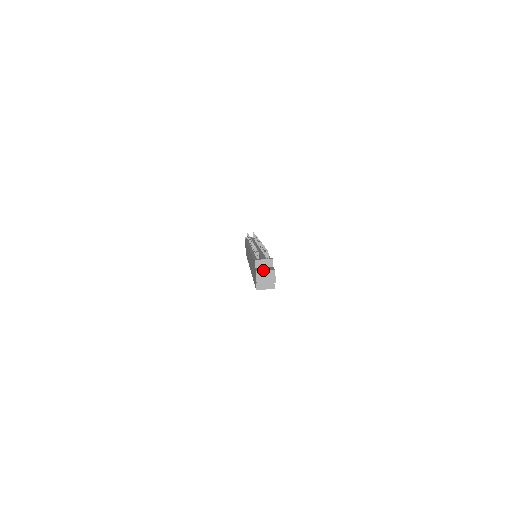
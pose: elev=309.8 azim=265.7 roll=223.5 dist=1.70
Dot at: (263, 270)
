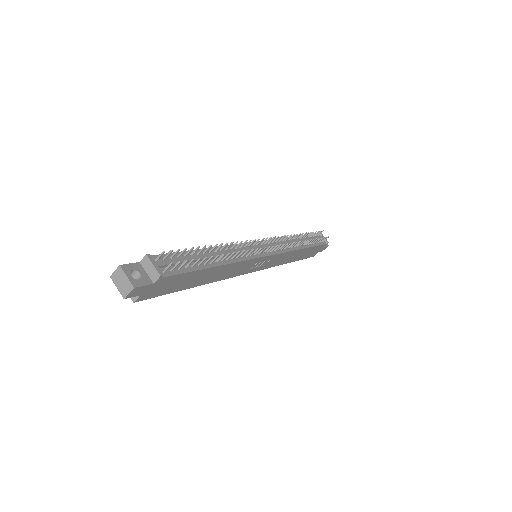
Dot at: (125, 273)
